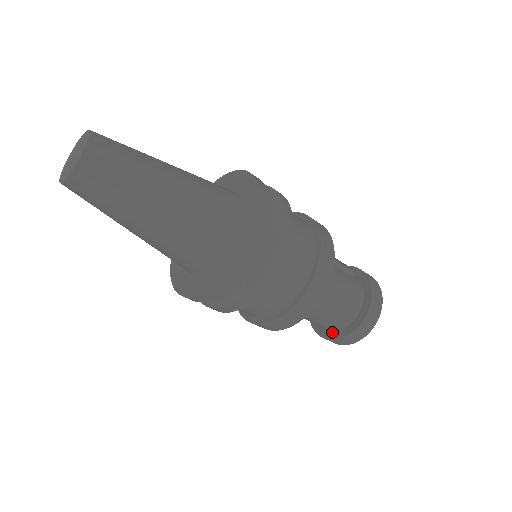
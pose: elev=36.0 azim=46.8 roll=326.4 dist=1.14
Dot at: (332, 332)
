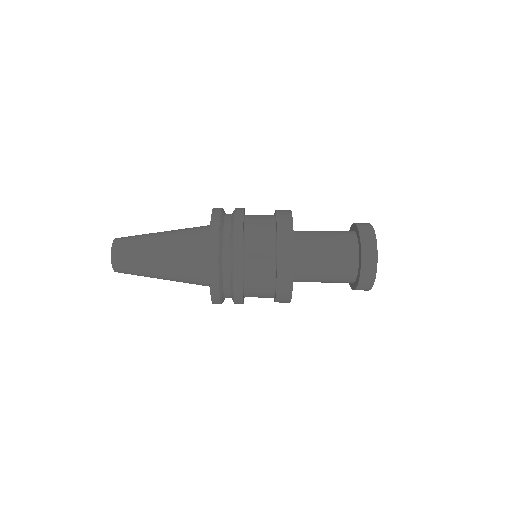
Dot at: (359, 264)
